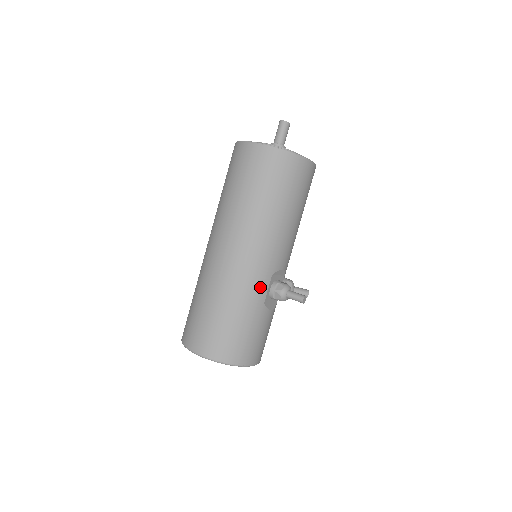
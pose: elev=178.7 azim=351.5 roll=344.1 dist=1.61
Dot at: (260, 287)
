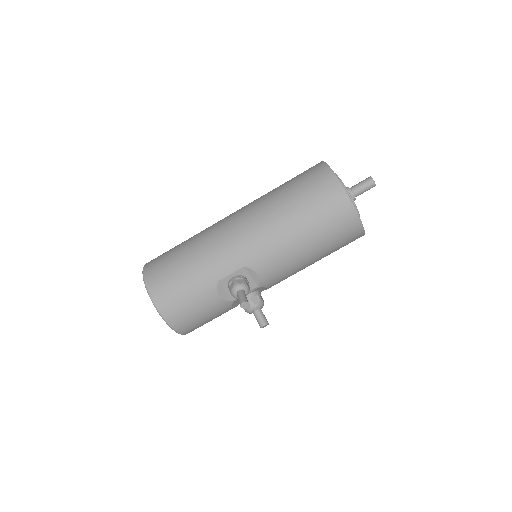
Dot at: (226, 265)
